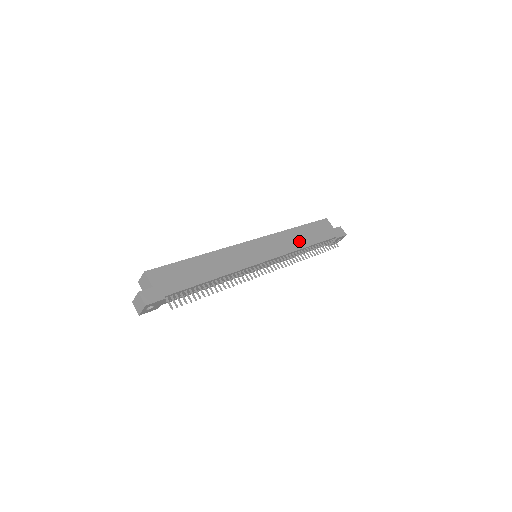
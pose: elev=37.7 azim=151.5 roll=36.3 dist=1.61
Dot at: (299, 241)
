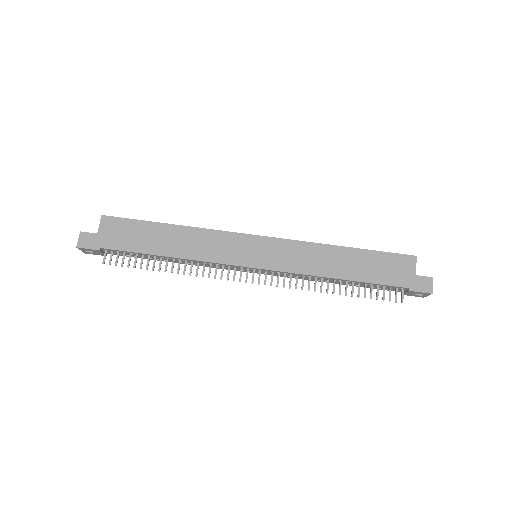
Dot at: (331, 266)
